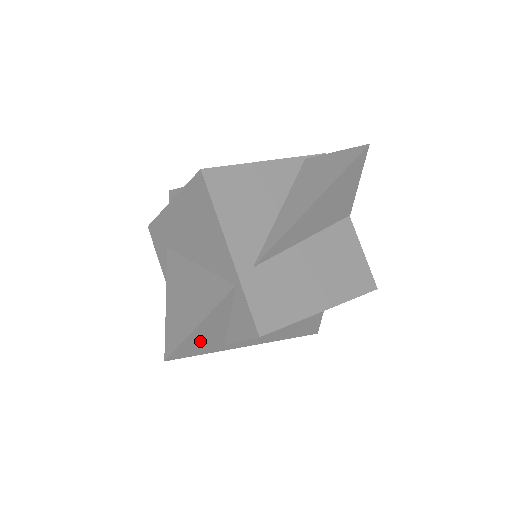
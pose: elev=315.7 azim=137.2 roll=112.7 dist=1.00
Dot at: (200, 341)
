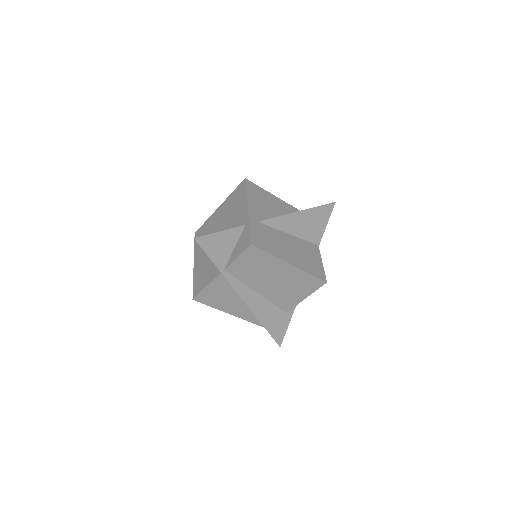
Dot at: (215, 247)
